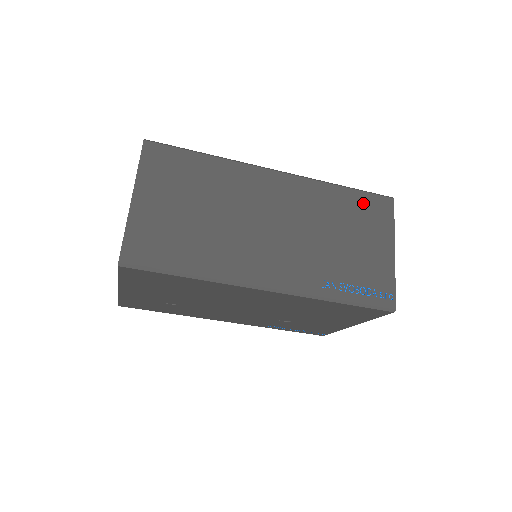
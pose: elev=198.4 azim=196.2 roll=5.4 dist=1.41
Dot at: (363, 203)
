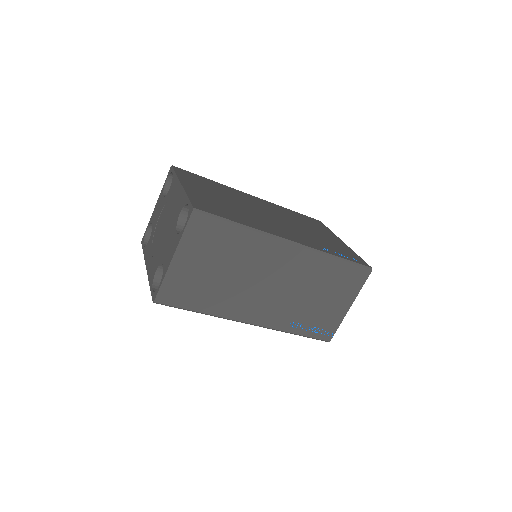
Dot at: (347, 272)
